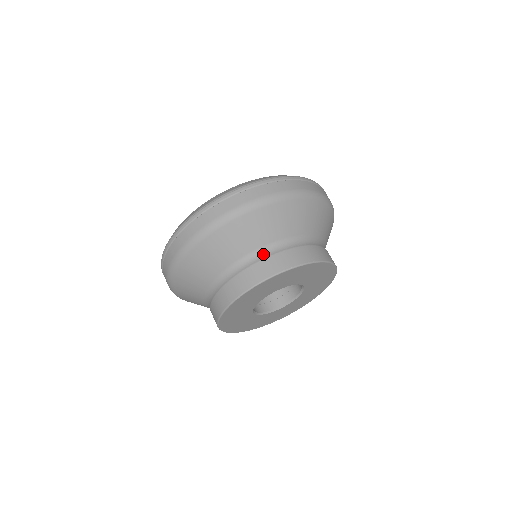
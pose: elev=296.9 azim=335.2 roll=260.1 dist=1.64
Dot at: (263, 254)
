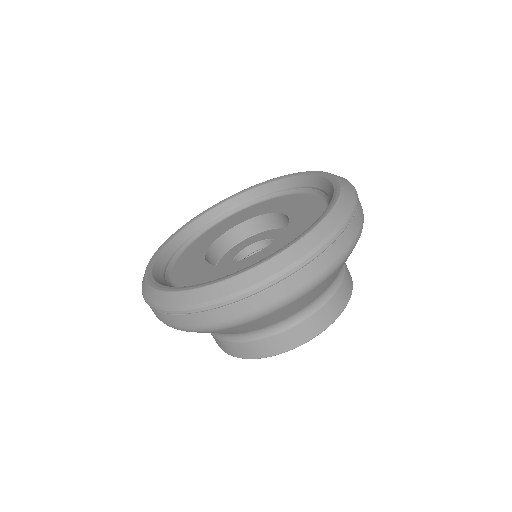
Dot at: (333, 288)
